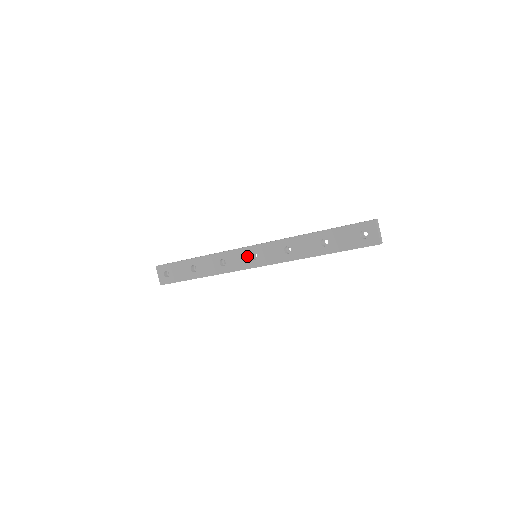
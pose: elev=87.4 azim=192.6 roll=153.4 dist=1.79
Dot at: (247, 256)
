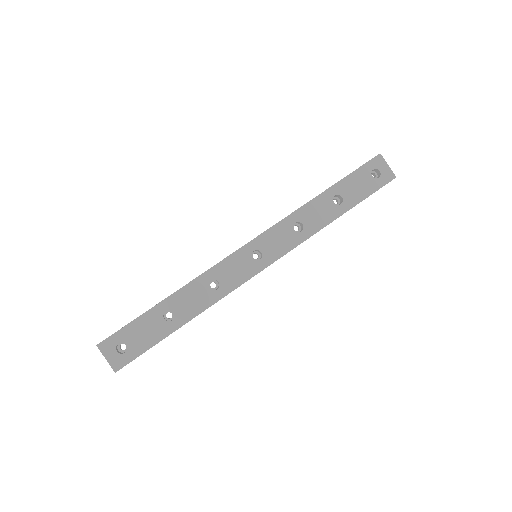
Dot at: (247, 259)
